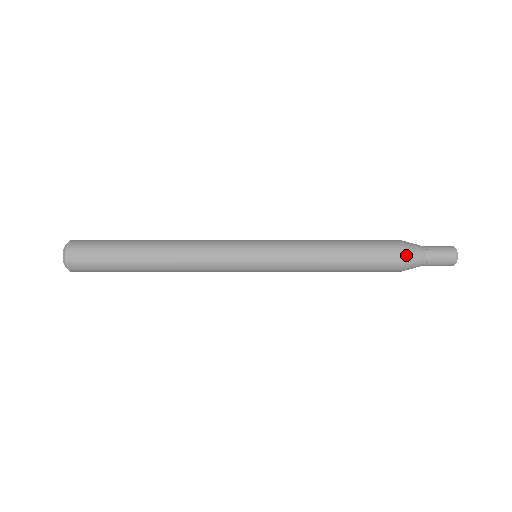
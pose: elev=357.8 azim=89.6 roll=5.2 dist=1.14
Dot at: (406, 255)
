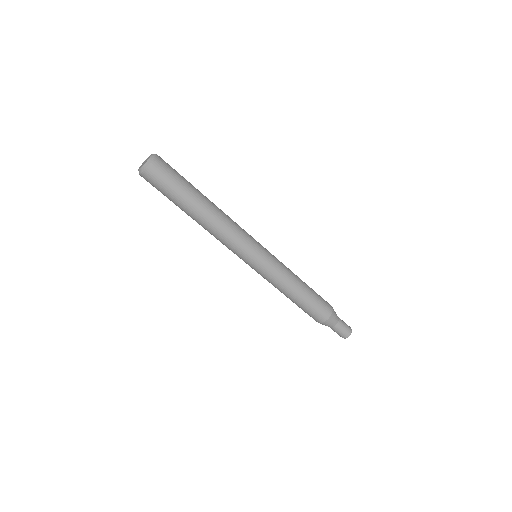
Dot at: occluded
